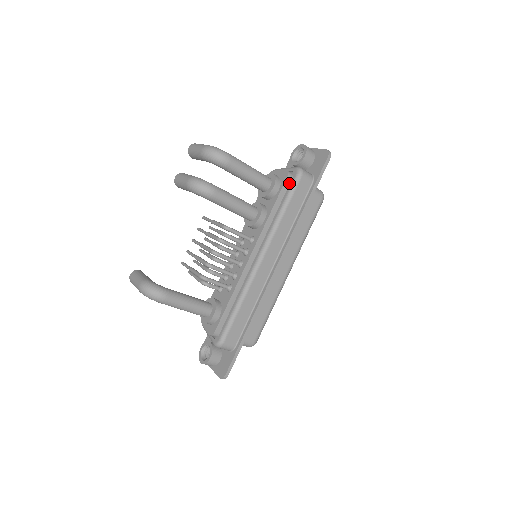
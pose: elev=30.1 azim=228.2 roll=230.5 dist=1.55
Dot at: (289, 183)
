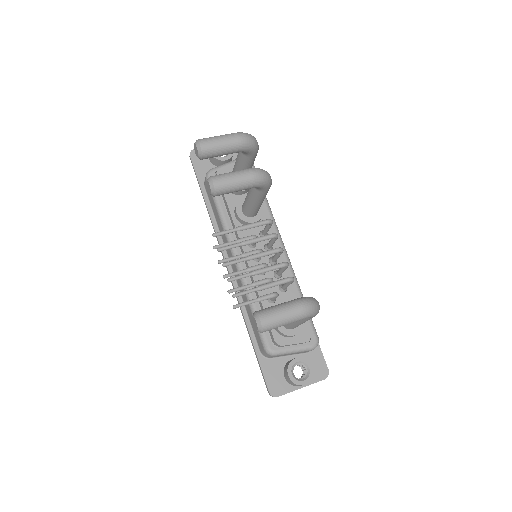
Dot at: occluded
